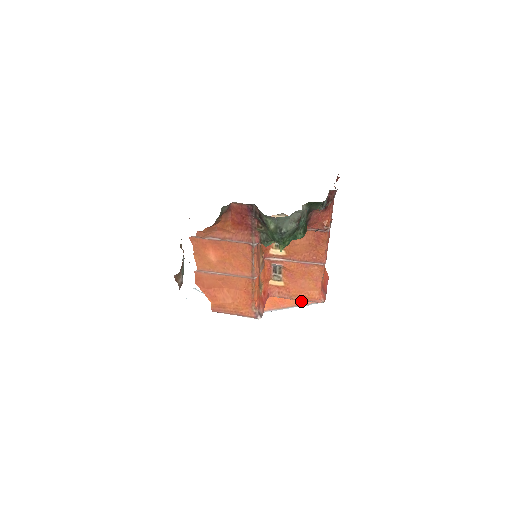
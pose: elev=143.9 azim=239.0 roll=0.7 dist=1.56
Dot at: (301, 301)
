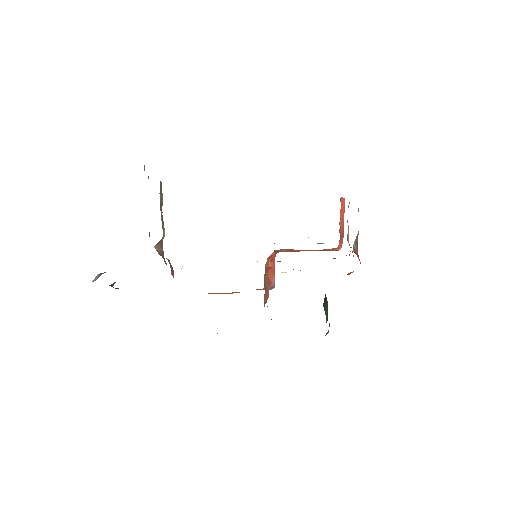
Dot at: occluded
